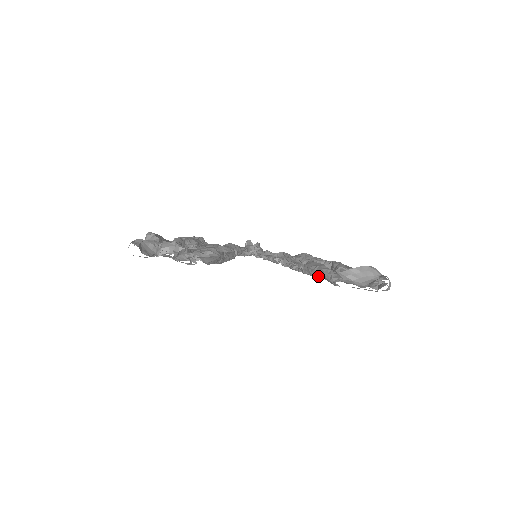
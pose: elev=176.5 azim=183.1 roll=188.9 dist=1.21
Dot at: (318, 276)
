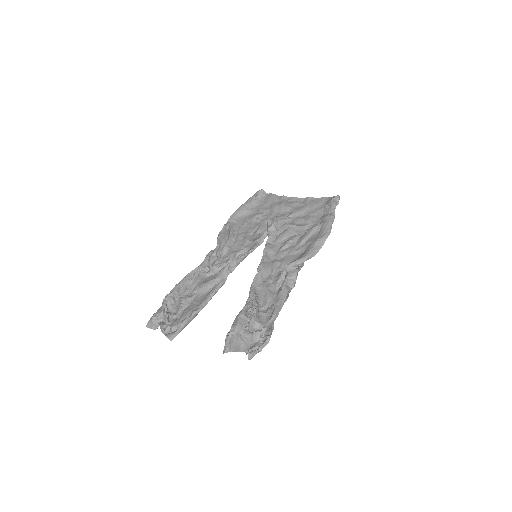
Dot at: occluded
